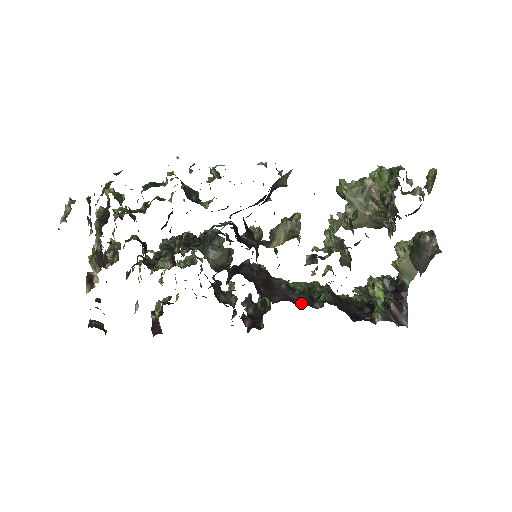
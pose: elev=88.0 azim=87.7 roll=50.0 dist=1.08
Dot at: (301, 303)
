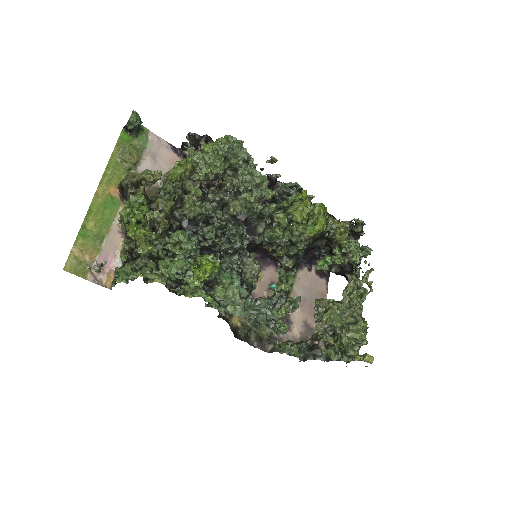
Dot at: (270, 258)
